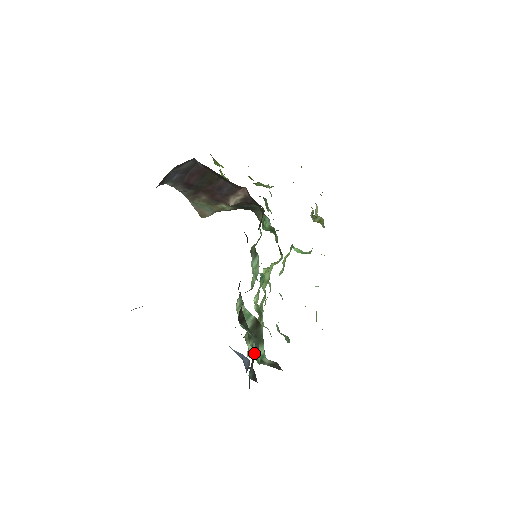
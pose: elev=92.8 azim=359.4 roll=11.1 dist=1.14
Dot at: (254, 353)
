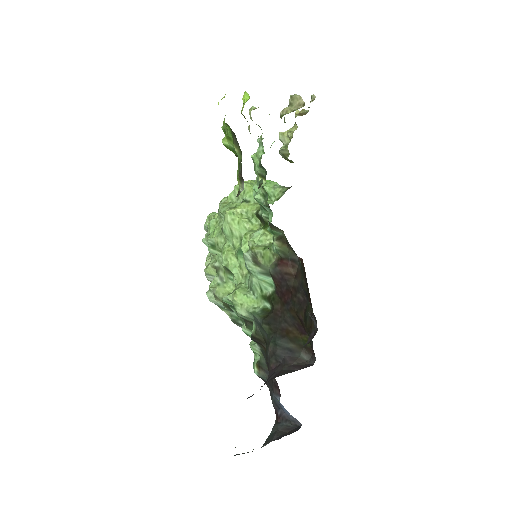
Dot at: (266, 367)
